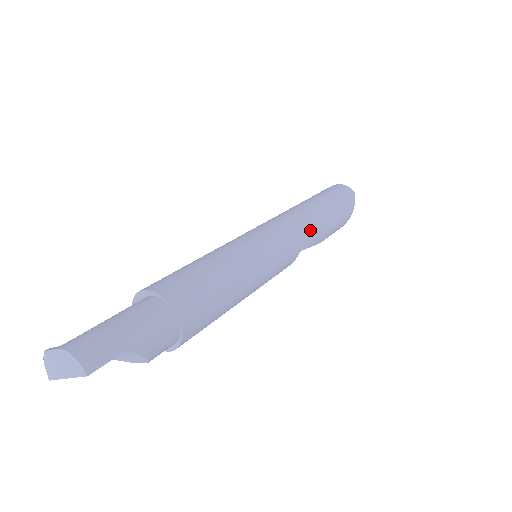
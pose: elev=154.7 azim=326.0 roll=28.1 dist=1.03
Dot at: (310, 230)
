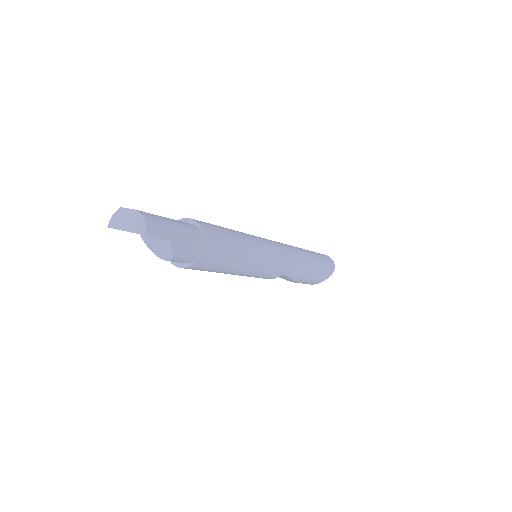
Dot at: (297, 266)
